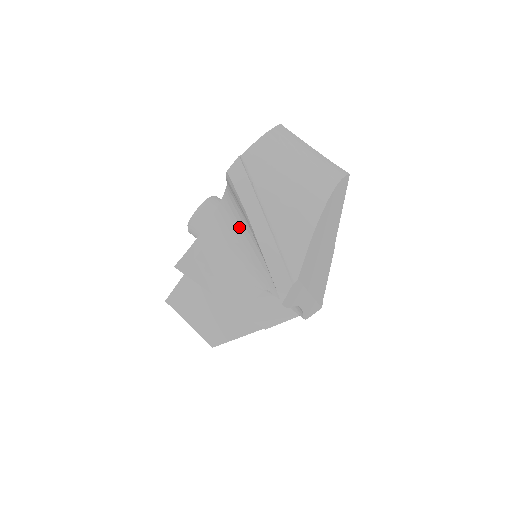
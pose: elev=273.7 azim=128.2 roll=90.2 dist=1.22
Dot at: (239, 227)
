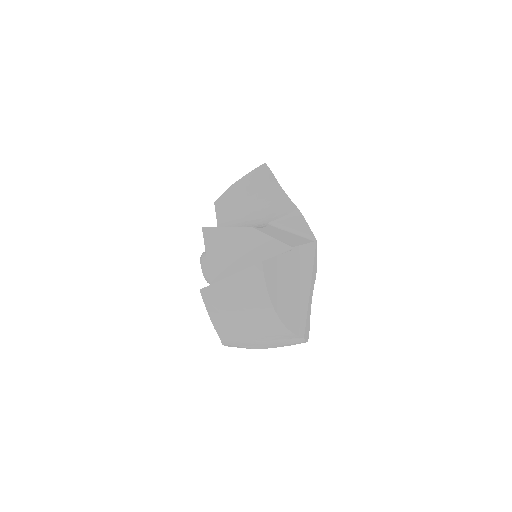
Dot at: occluded
